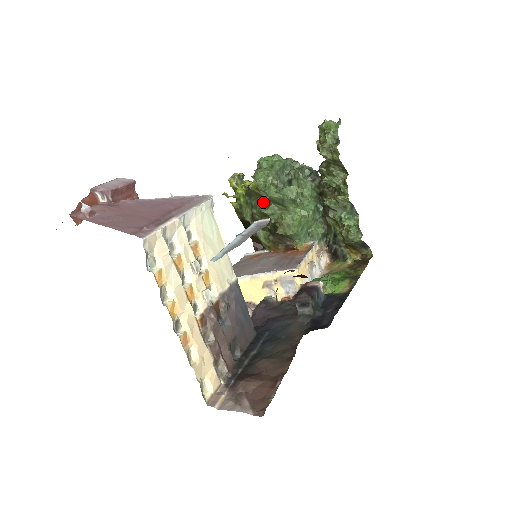
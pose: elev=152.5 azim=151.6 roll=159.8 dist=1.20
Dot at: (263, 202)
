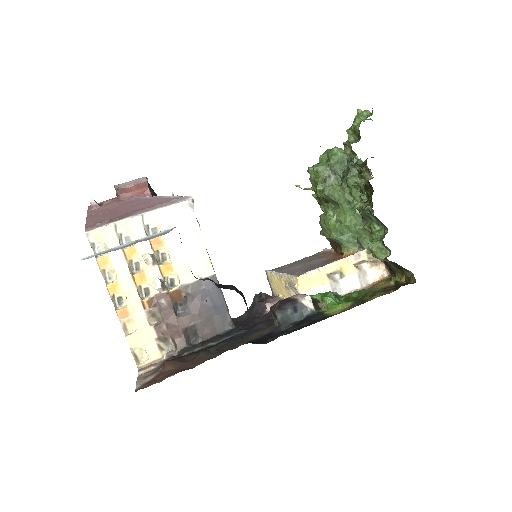
Dot at: occluded
